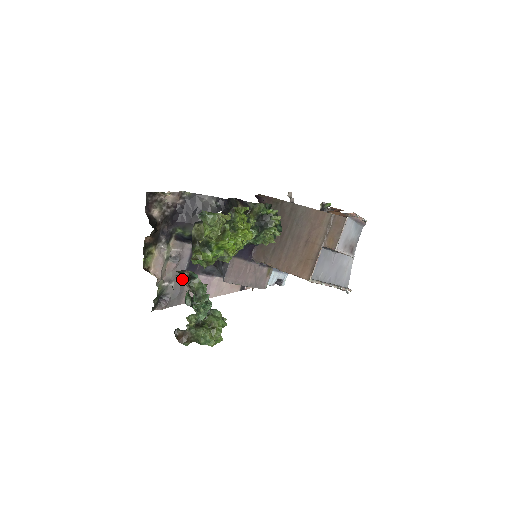
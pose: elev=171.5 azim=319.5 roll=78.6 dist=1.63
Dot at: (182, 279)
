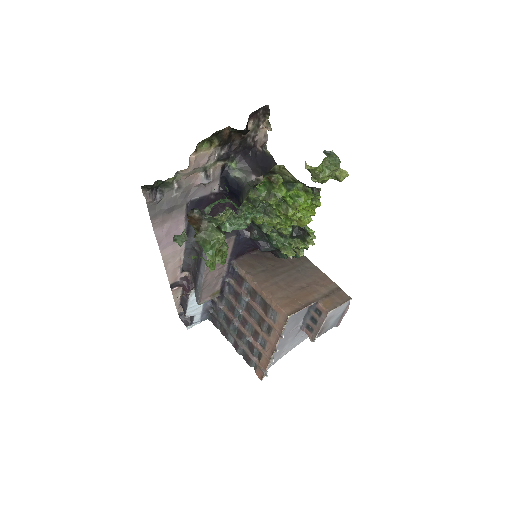
Dot at: (225, 187)
